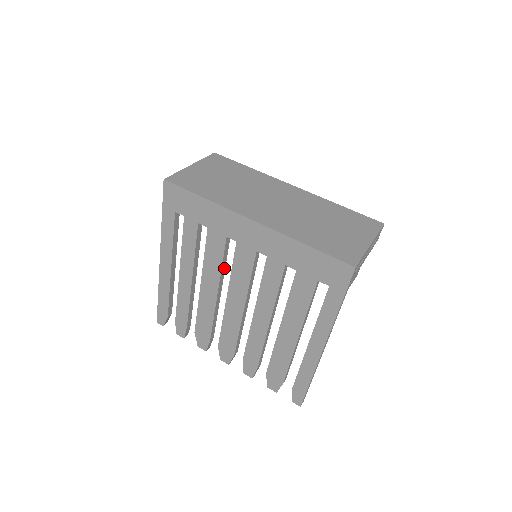
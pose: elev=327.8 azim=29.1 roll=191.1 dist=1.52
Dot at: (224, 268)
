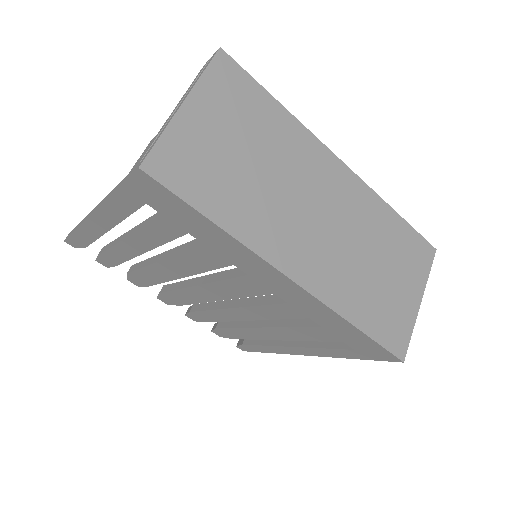
Dot at: occluded
